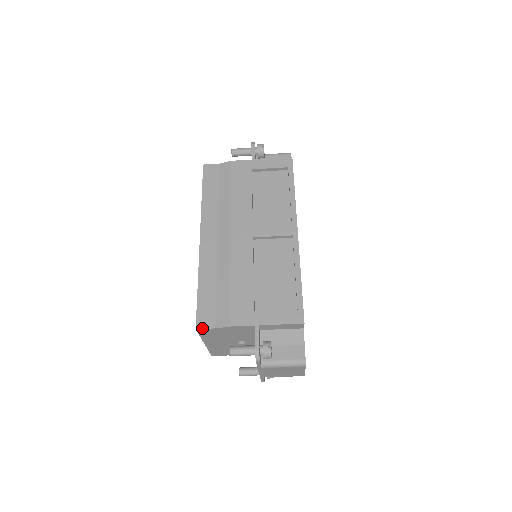
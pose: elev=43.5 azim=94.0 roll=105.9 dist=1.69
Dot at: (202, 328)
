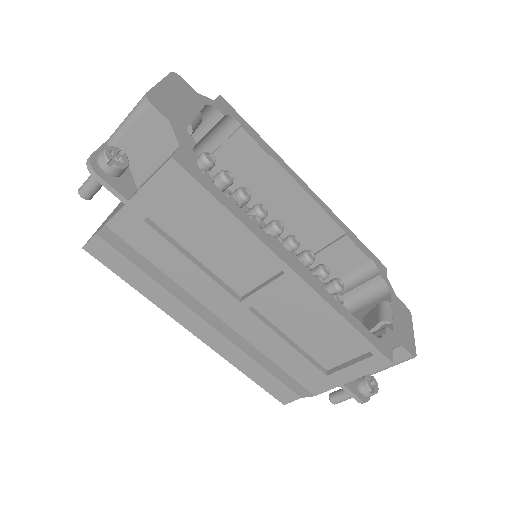
Dot at: occluded
